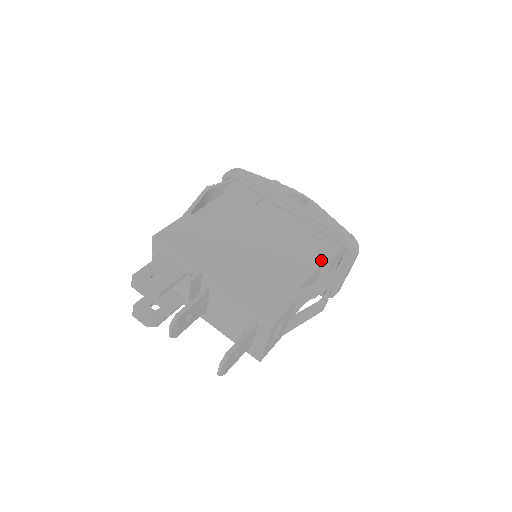
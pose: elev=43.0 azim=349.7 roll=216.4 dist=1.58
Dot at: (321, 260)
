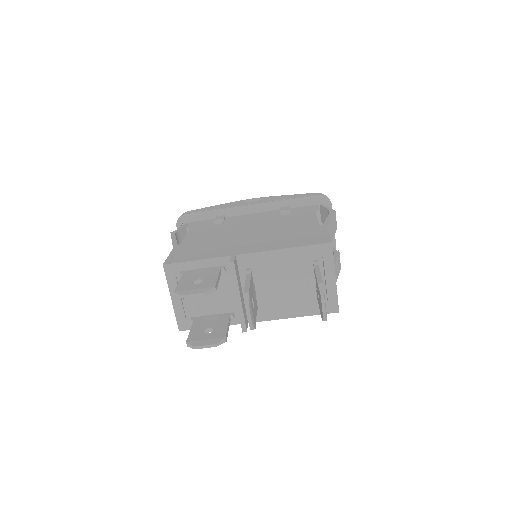
Dot at: (312, 213)
